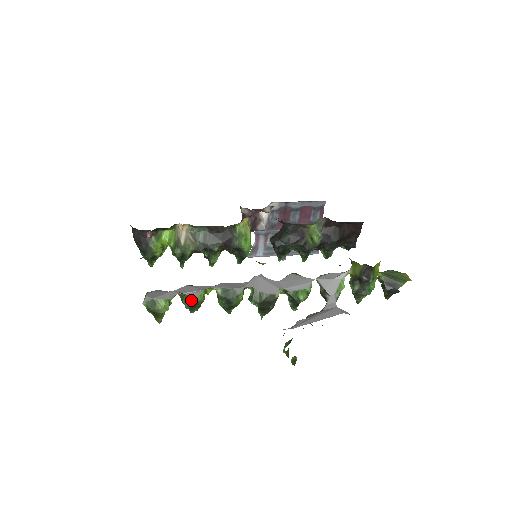
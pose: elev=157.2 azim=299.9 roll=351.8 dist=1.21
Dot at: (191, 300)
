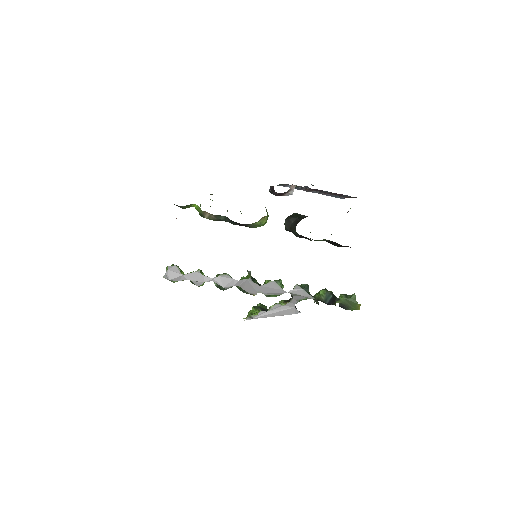
Dot at: (195, 284)
